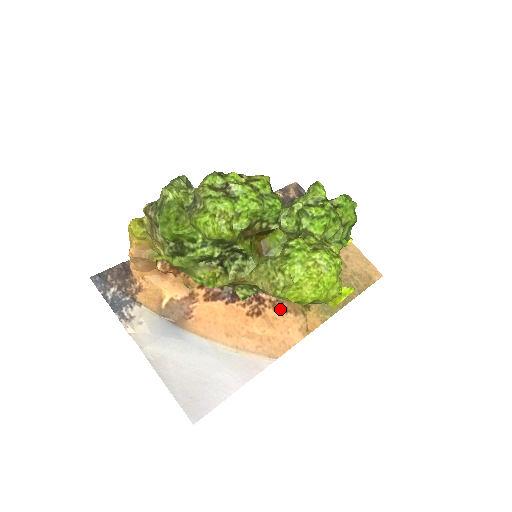
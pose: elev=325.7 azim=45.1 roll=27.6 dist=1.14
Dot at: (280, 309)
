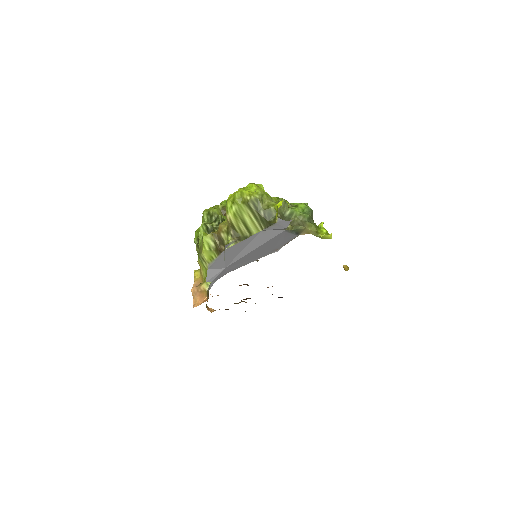
Dot at: occluded
